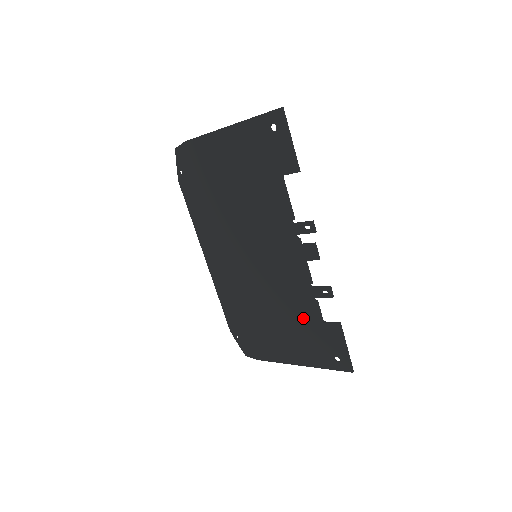
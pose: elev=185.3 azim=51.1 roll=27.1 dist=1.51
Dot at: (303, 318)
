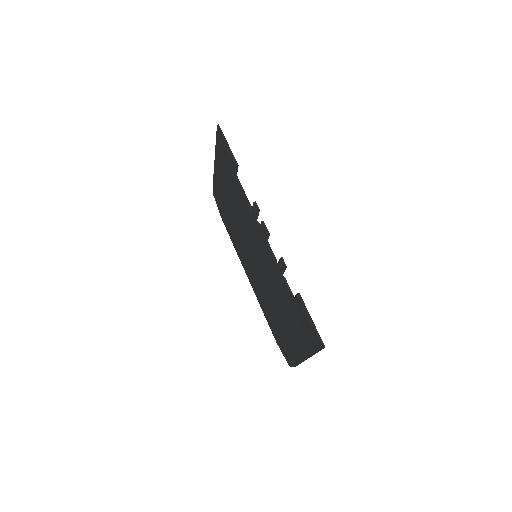
Dot at: (287, 302)
